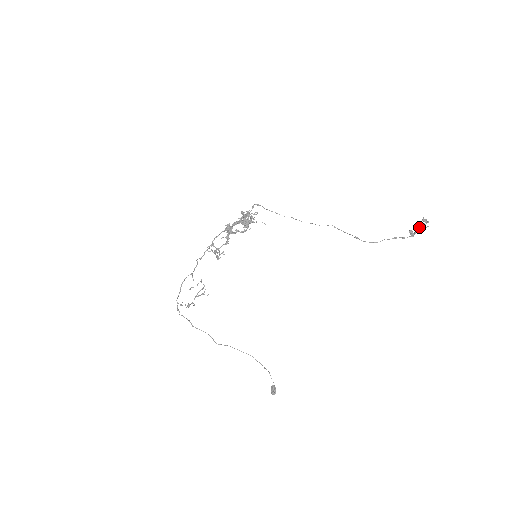
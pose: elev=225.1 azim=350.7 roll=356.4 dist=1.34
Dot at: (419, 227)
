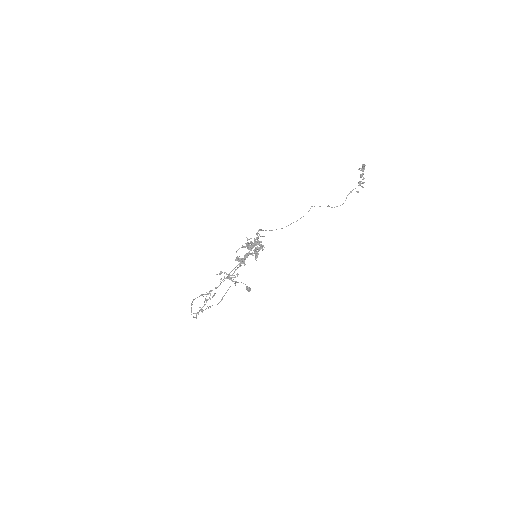
Dot at: (362, 174)
